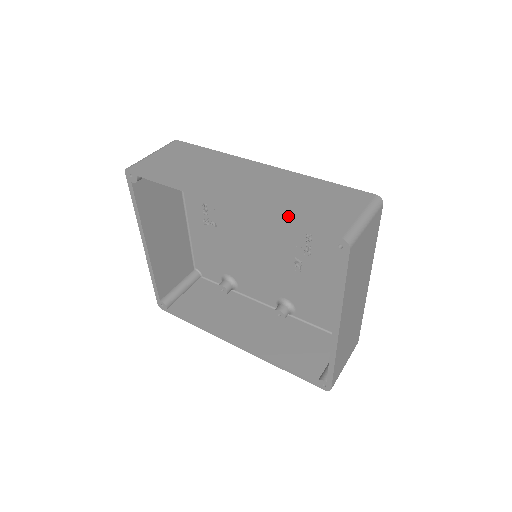
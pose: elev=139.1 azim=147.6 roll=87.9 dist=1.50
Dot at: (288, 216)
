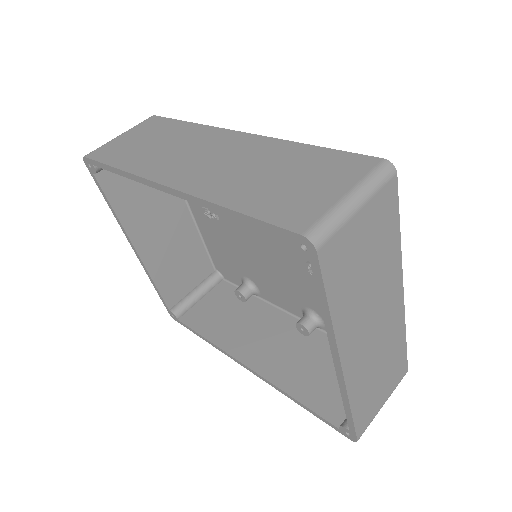
Dot at: (238, 204)
